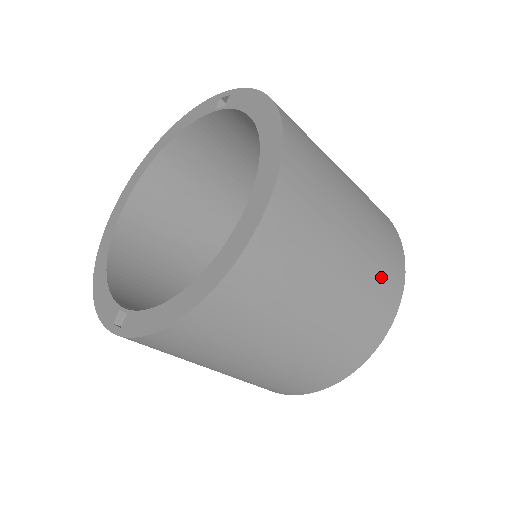
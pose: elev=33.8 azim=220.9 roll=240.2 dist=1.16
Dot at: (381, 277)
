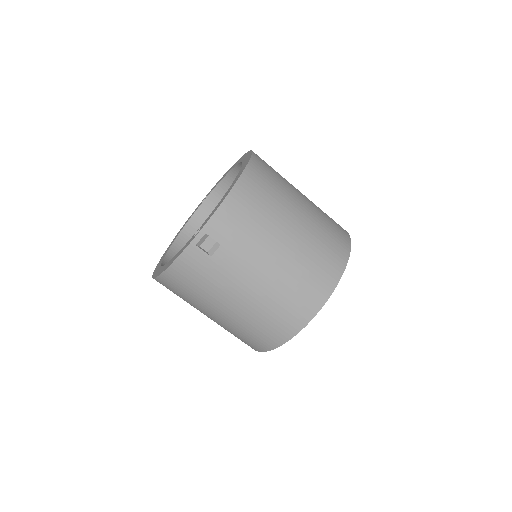
Dot at: occluded
